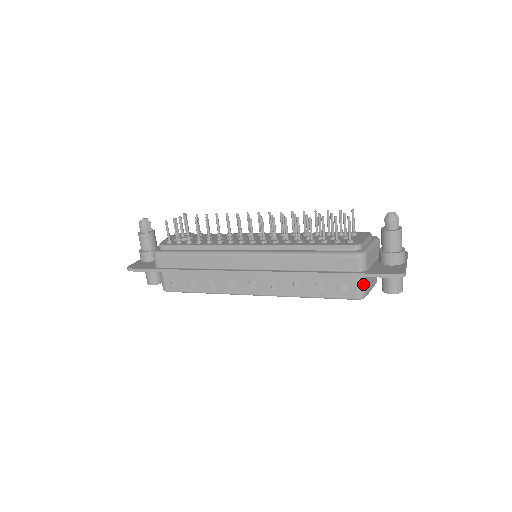
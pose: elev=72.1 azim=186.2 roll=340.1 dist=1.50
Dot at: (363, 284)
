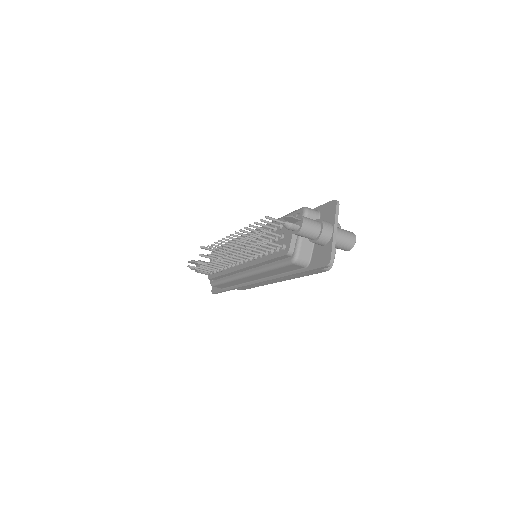
Dot at: occluded
